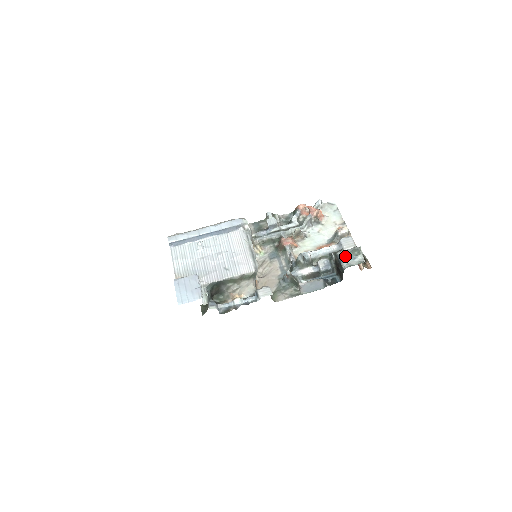
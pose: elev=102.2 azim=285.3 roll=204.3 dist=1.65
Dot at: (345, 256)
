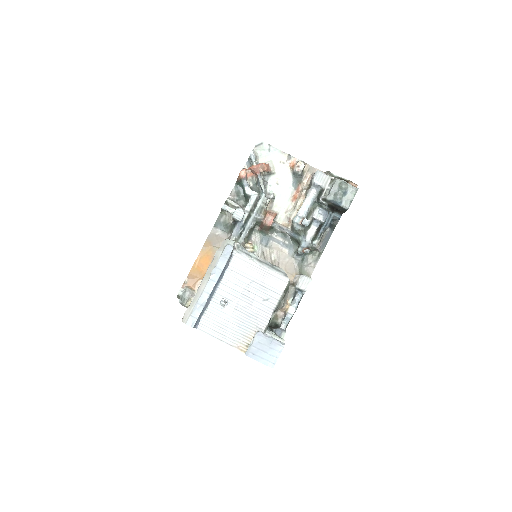
Dot at: (338, 197)
